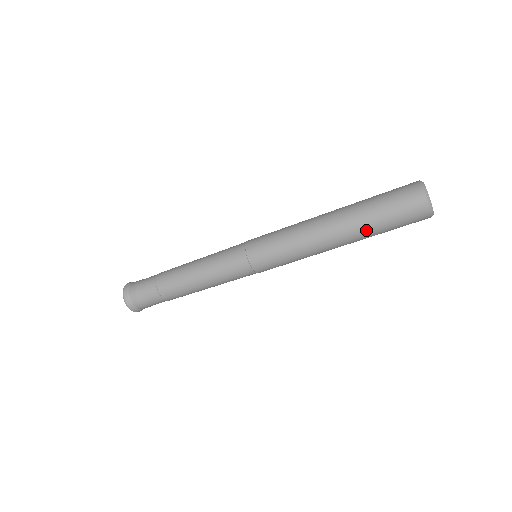
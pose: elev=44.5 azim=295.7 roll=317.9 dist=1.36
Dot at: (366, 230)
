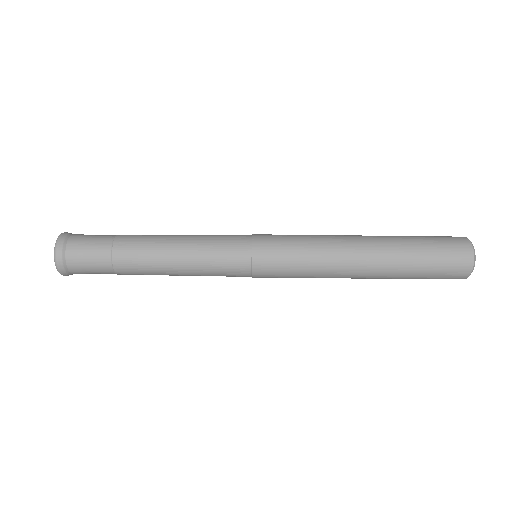
Dot at: (400, 269)
